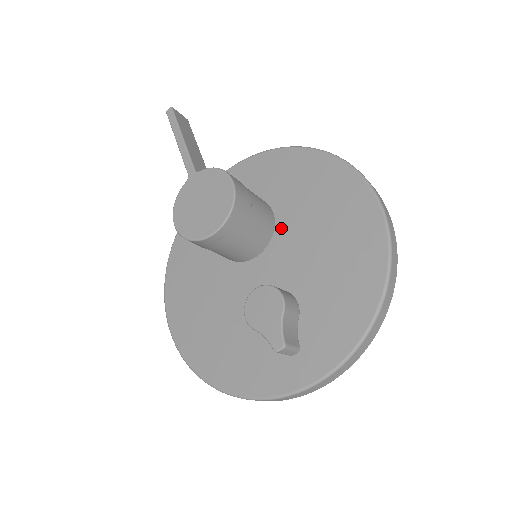
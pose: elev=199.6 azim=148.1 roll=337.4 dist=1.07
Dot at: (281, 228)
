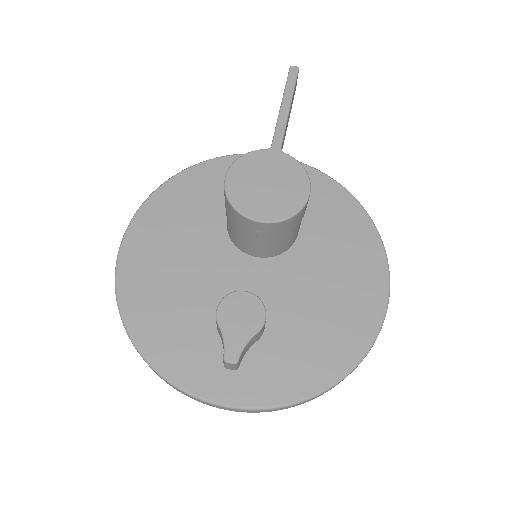
Dot at: (295, 253)
